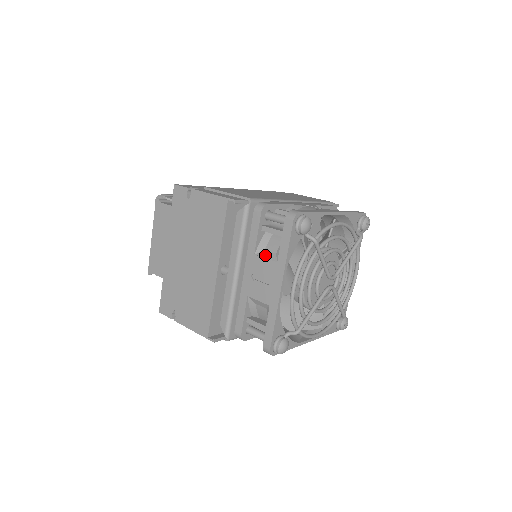
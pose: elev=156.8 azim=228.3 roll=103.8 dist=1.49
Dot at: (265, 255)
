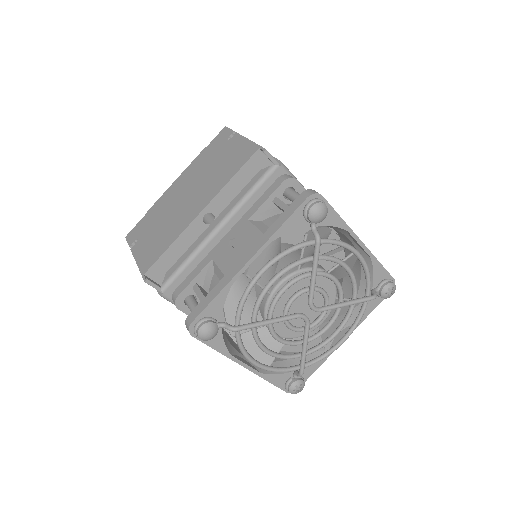
Dot at: (258, 224)
